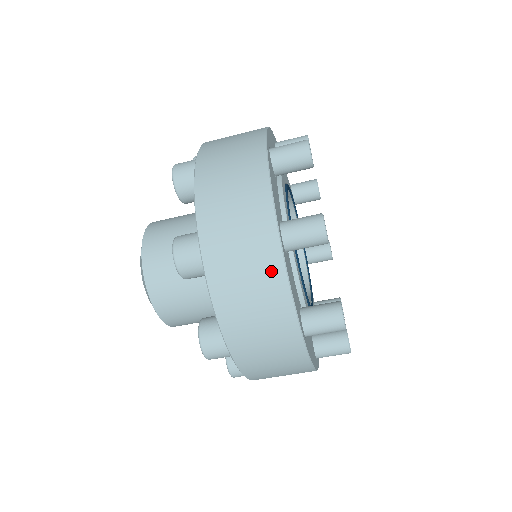
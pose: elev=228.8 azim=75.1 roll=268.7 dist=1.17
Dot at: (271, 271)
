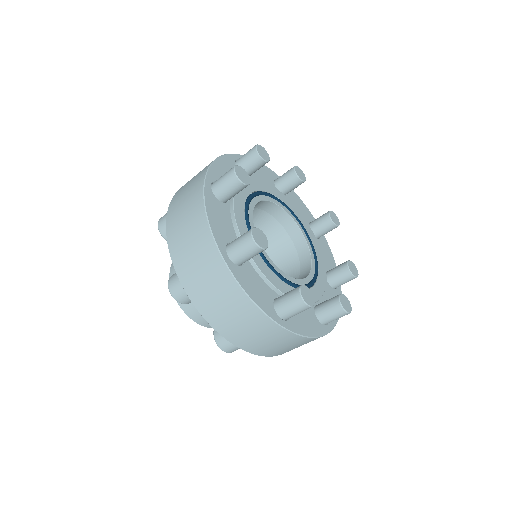
Dot at: (228, 286)
